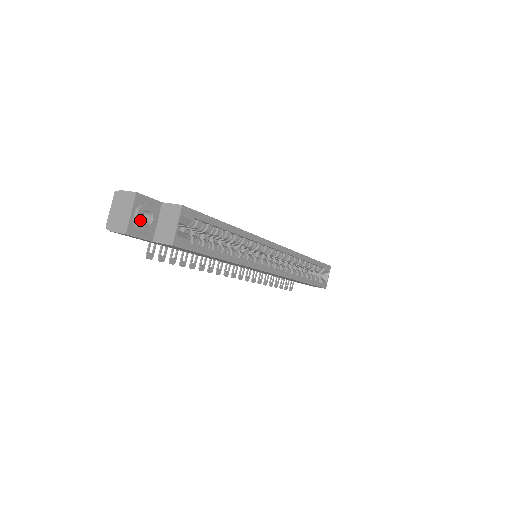
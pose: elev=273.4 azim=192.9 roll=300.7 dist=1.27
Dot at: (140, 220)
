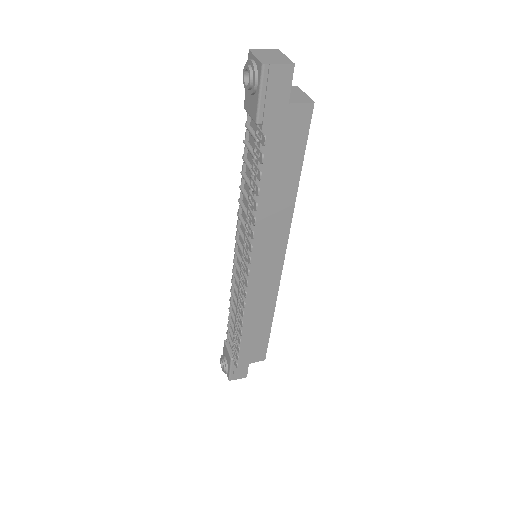
Dot at: occluded
